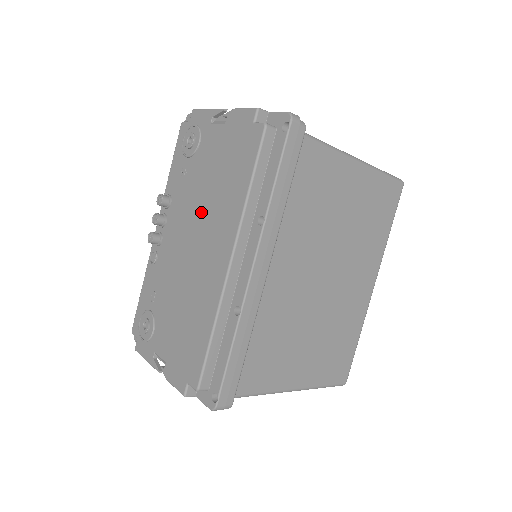
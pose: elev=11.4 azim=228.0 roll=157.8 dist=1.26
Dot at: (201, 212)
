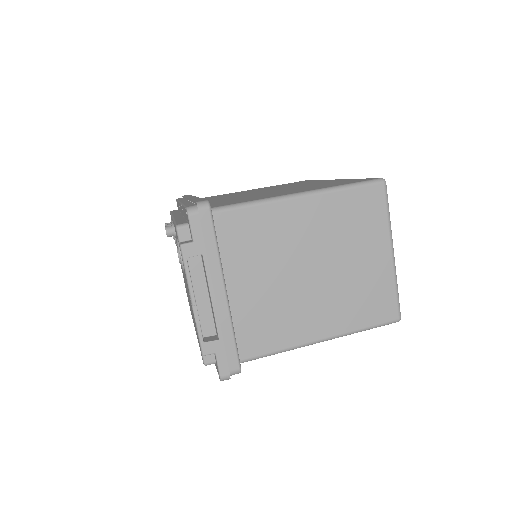
Dot at: occluded
